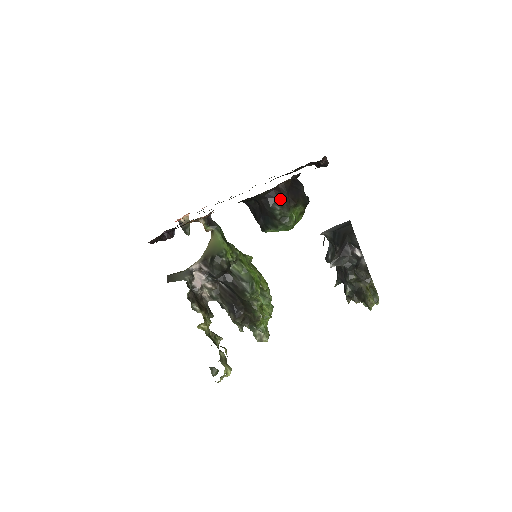
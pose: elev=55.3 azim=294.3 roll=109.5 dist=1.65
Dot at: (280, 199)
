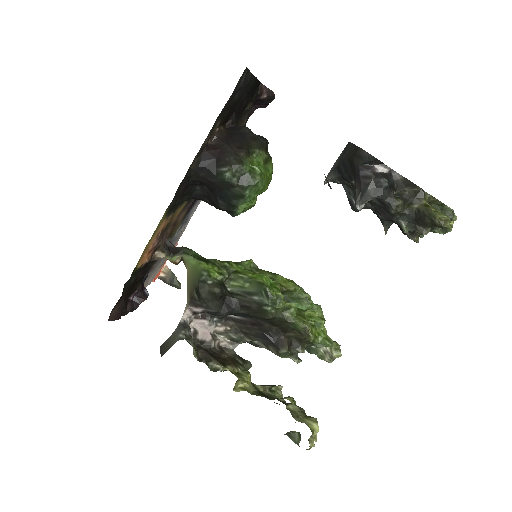
Dot at: (221, 157)
